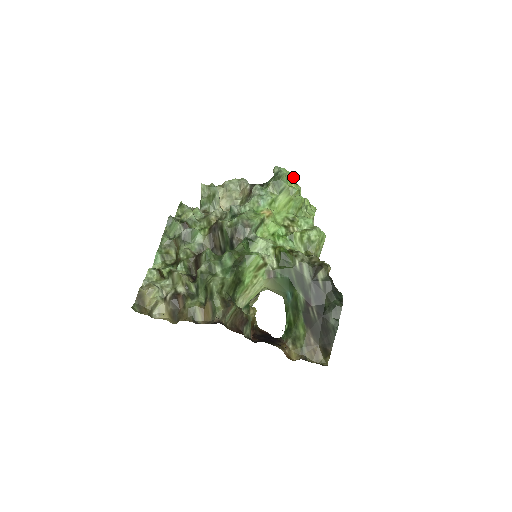
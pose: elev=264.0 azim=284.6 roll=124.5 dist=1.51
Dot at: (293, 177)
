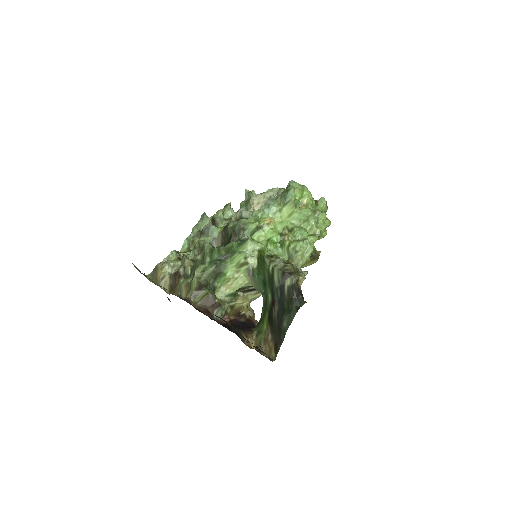
Dot at: (307, 192)
